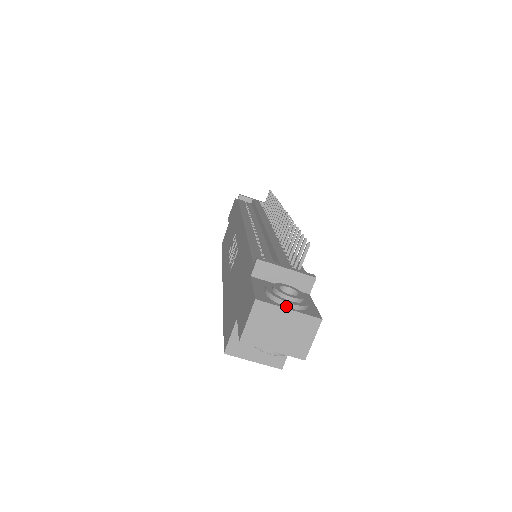
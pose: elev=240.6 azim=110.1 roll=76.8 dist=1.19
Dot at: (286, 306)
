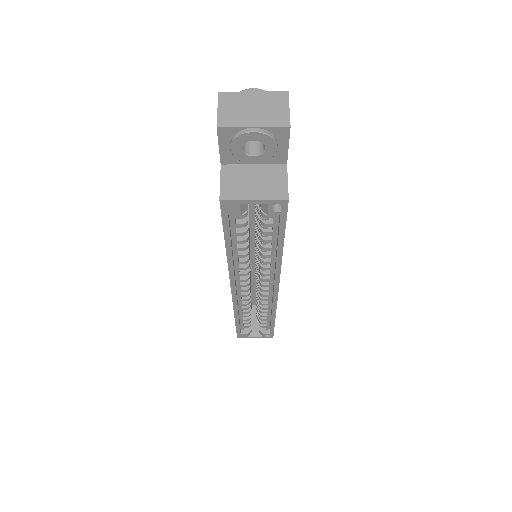
Dot at: (249, 91)
